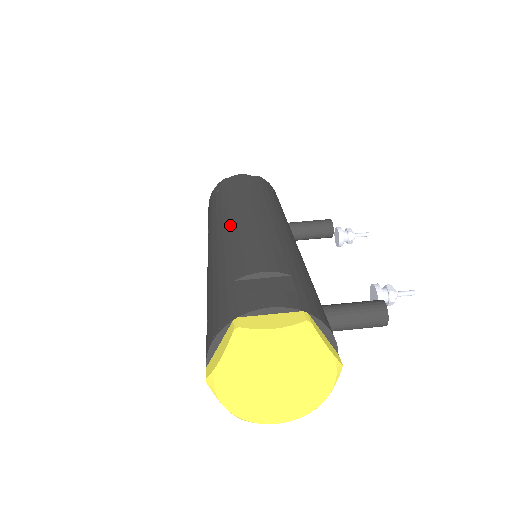
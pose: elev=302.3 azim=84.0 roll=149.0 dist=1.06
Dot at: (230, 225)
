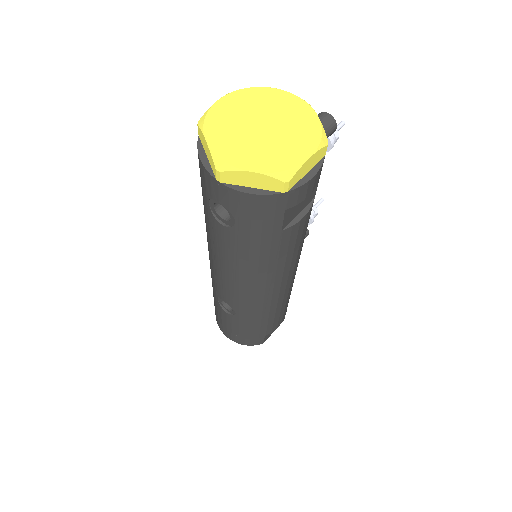
Dot at: occluded
